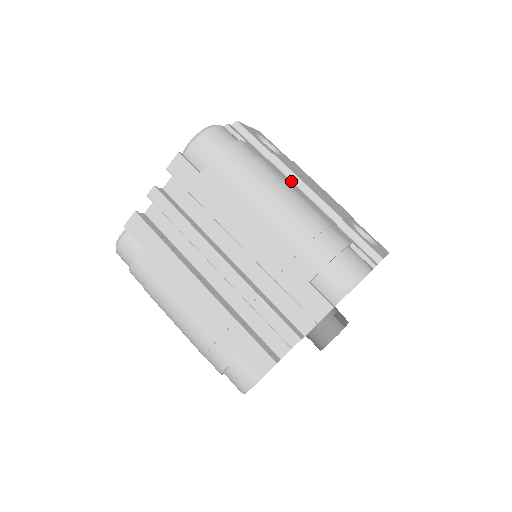
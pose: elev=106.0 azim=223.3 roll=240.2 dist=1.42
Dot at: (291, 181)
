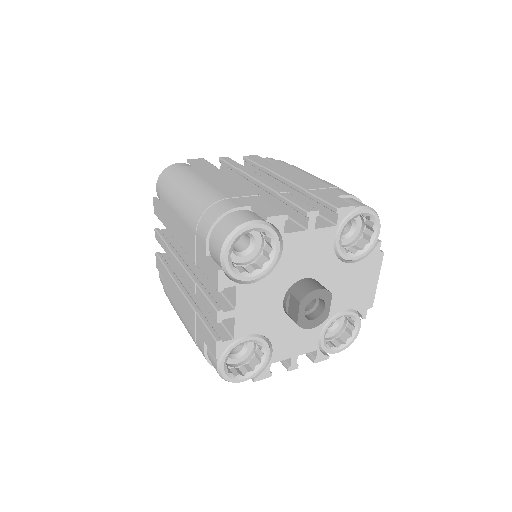
Dot at: occluded
